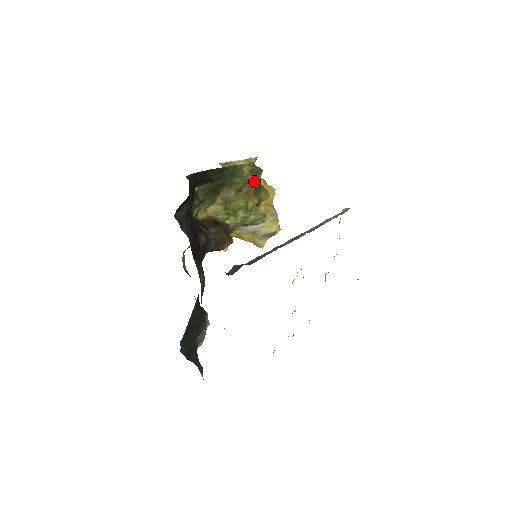
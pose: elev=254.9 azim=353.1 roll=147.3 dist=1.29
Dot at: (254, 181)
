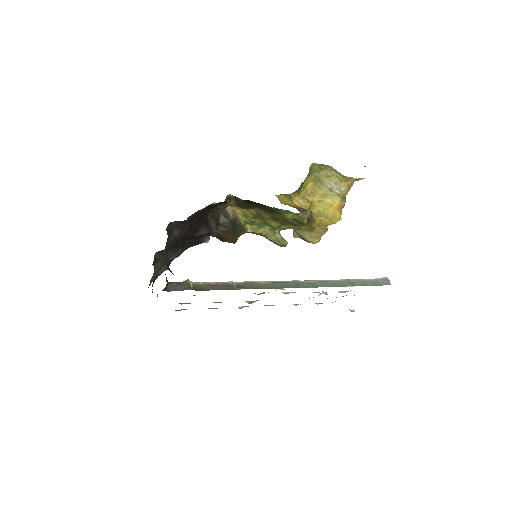
Dot at: (295, 223)
